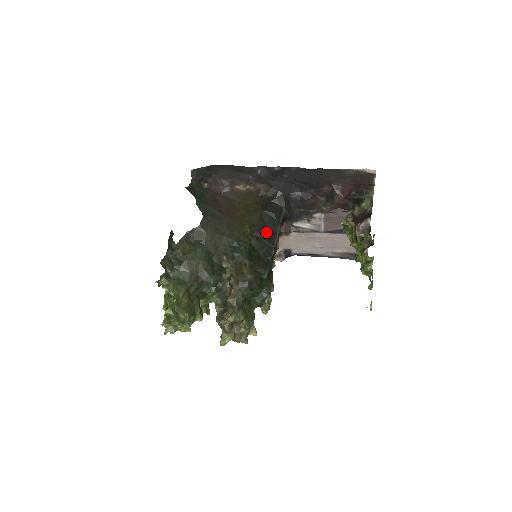
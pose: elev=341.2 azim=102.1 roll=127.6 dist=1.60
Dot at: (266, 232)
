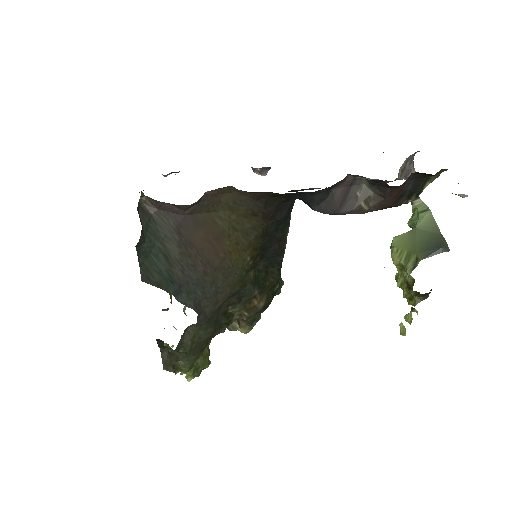
Dot at: (273, 243)
